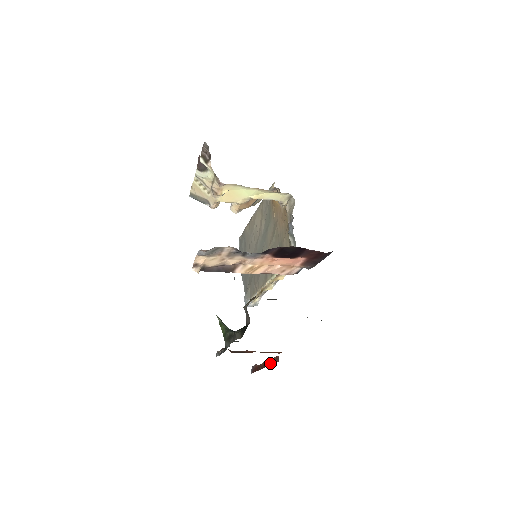
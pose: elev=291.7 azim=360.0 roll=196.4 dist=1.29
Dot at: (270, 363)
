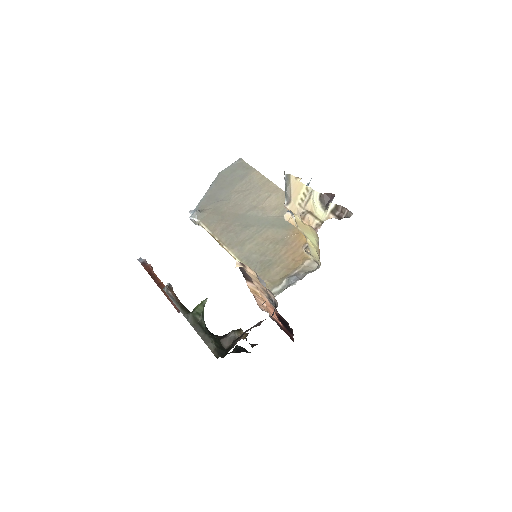
Dot at: occluded
